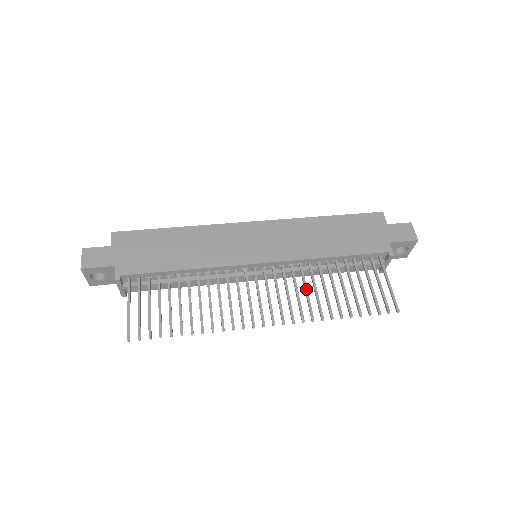
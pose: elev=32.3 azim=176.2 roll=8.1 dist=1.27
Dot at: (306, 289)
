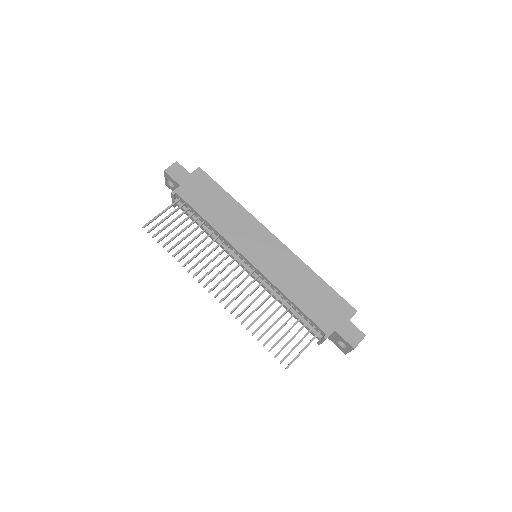
Dot at: (255, 300)
